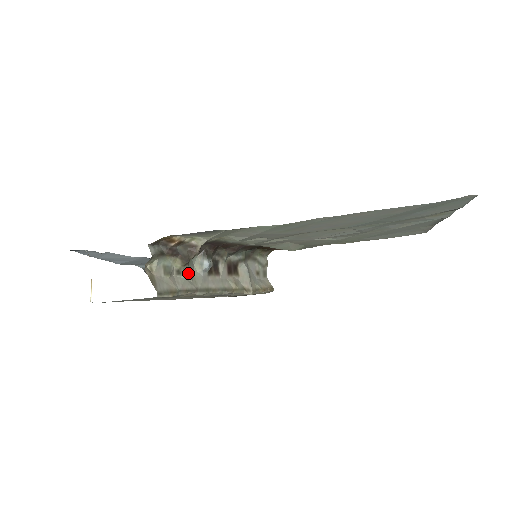
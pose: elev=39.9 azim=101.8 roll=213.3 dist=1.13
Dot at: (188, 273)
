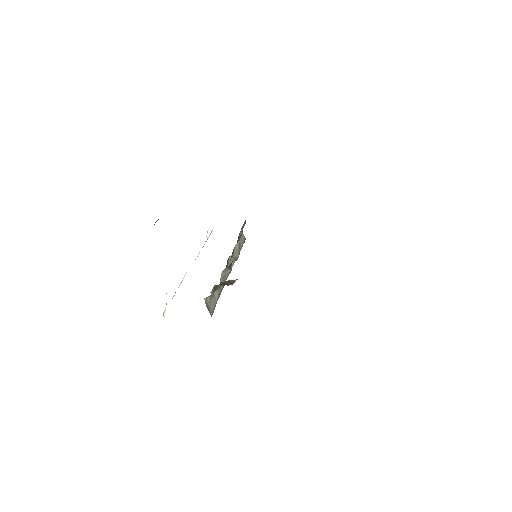
Dot at: occluded
